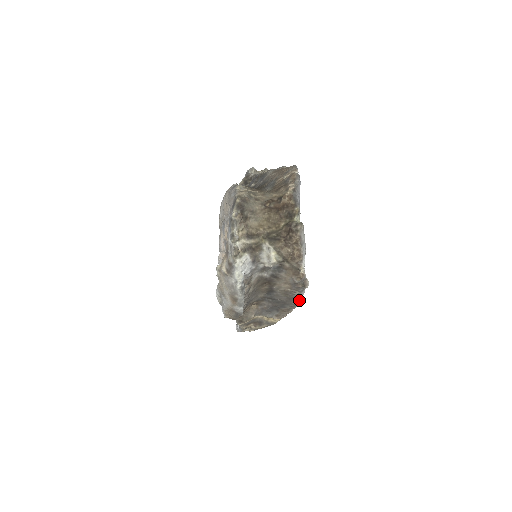
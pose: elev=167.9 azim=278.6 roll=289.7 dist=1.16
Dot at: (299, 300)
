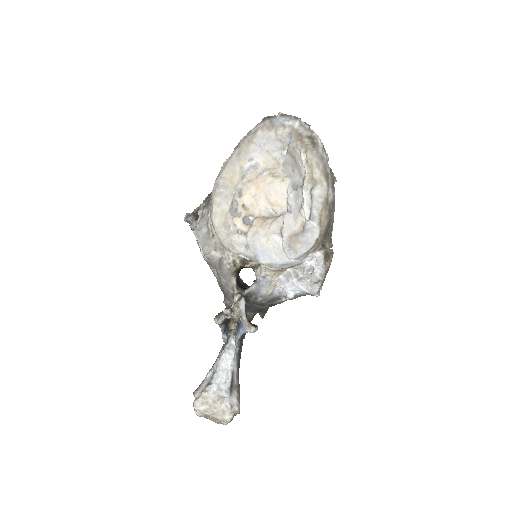
Dot at: (333, 211)
